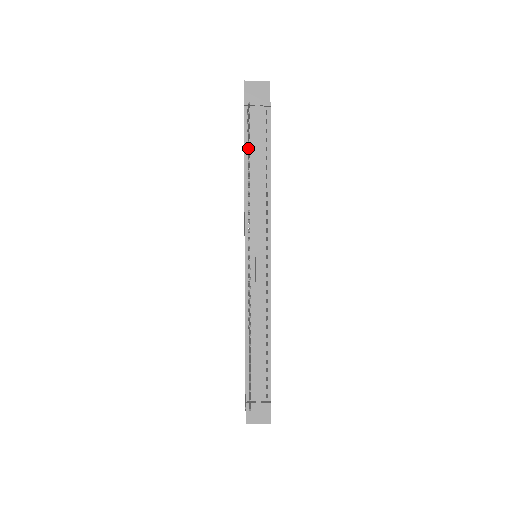
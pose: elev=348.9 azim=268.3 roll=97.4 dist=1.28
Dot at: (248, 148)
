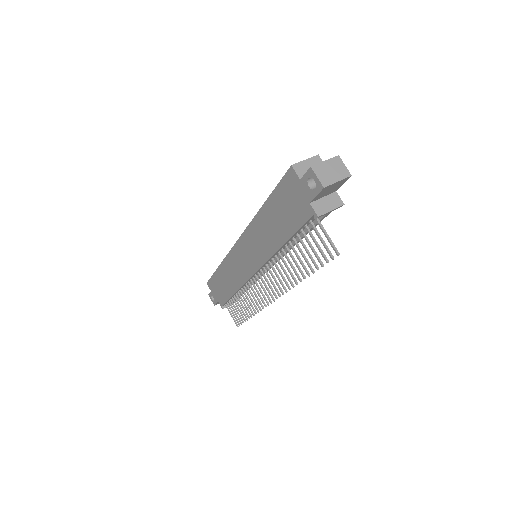
Dot at: (301, 243)
